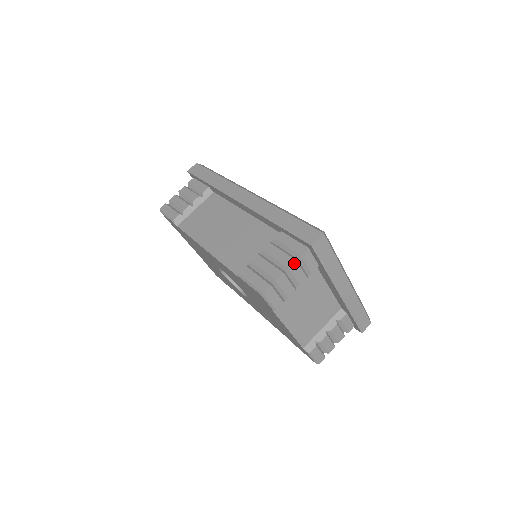
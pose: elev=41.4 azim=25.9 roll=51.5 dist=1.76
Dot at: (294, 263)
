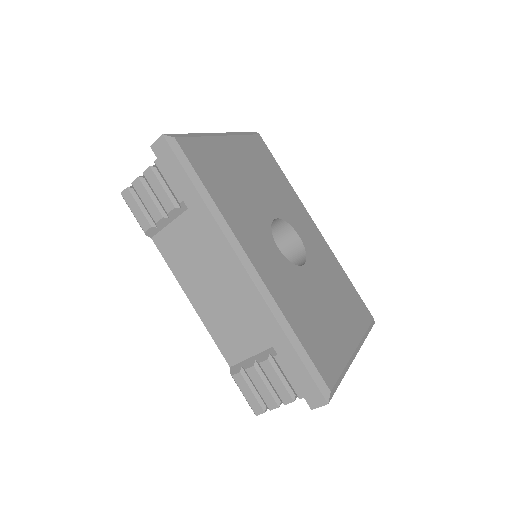
Dot at: (291, 402)
